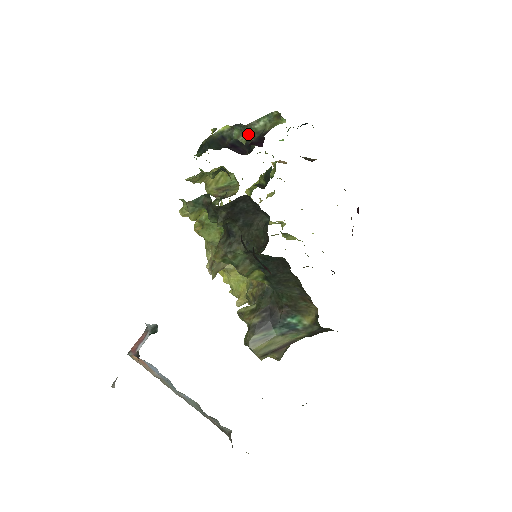
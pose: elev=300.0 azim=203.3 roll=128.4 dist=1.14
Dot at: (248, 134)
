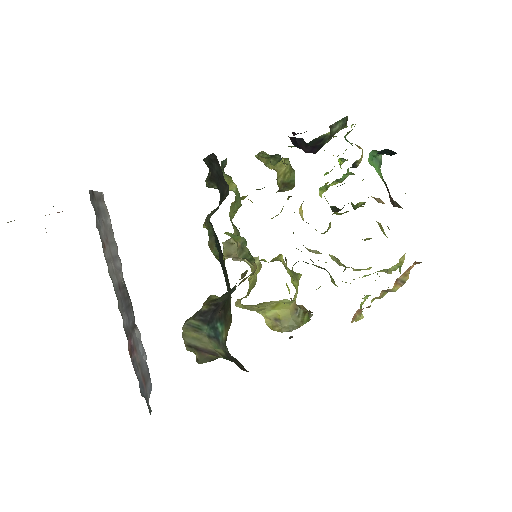
Dot at: occluded
